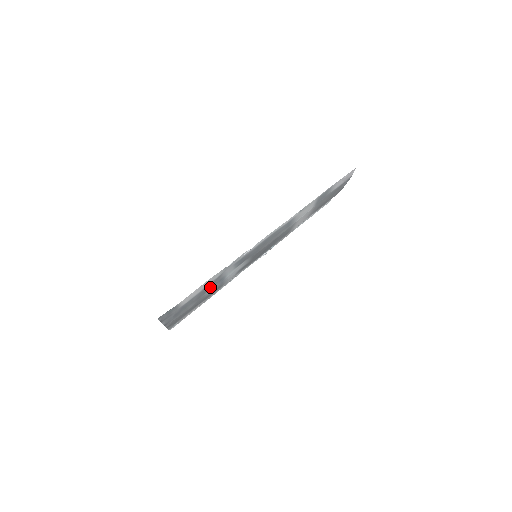
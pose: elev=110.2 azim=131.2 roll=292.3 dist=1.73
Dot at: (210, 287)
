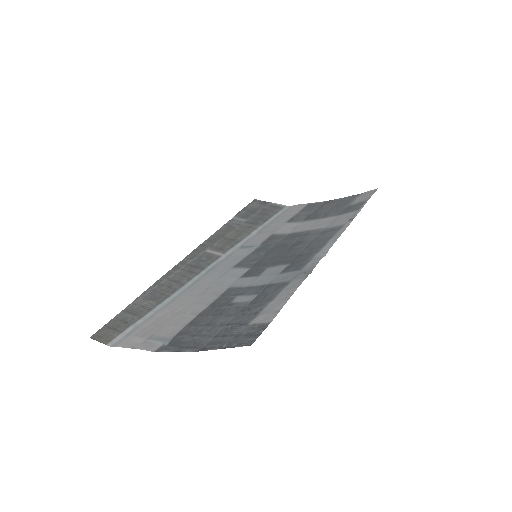
Dot at: (261, 296)
